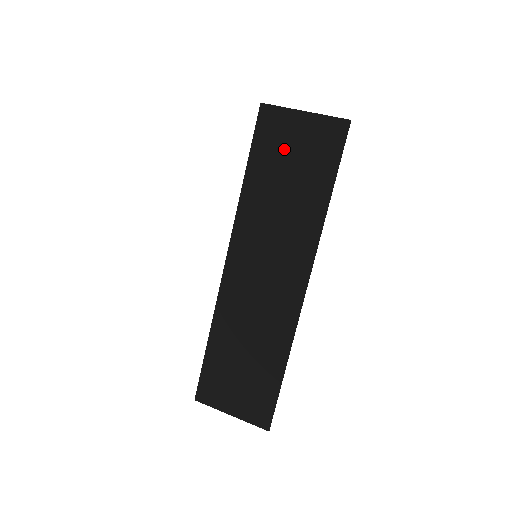
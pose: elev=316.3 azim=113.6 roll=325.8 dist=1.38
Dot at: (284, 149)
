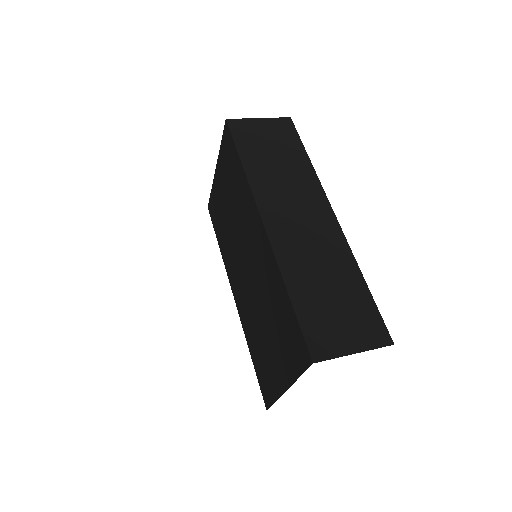
Dot at: (259, 139)
